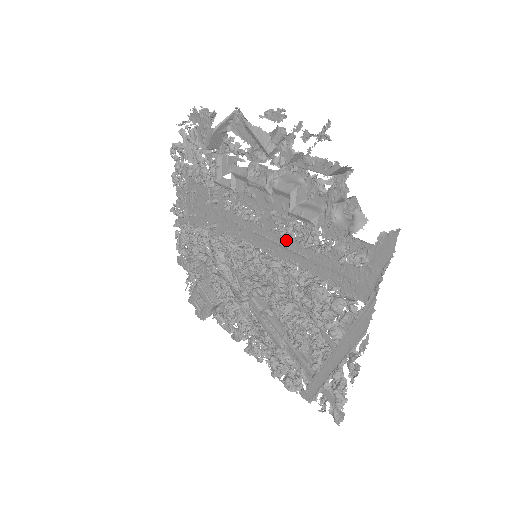
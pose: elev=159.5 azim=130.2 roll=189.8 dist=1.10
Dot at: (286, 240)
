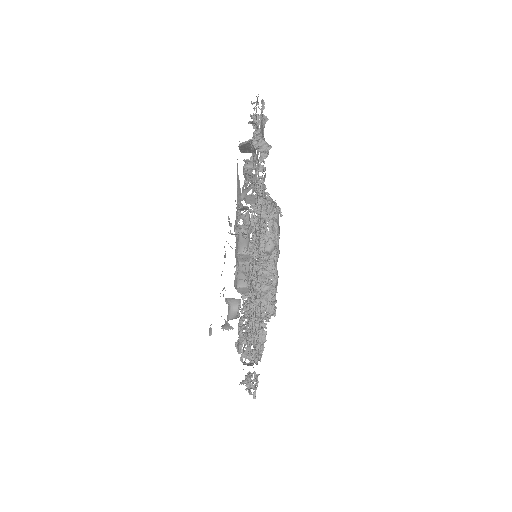
Dot at: occluded
